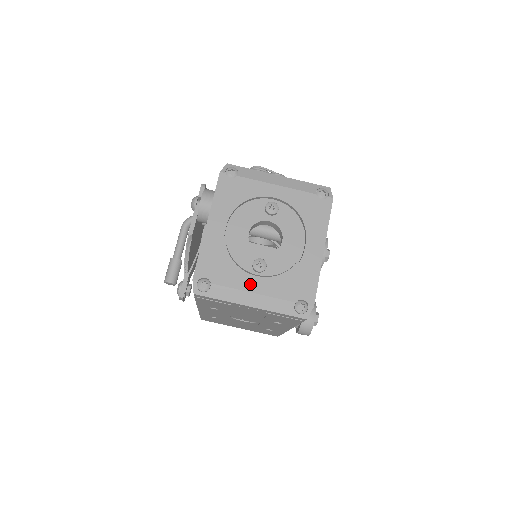
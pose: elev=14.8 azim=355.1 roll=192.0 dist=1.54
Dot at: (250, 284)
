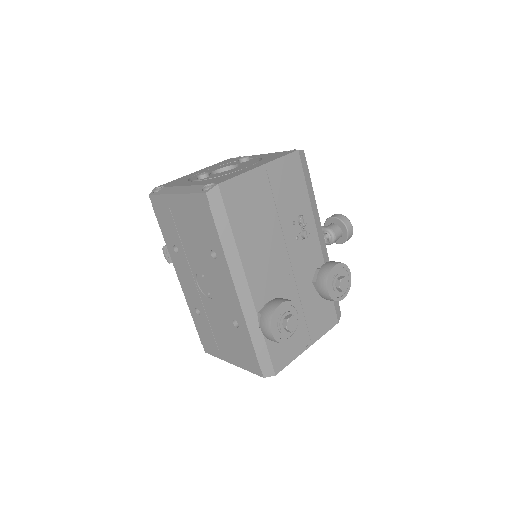
Dot at: (187, 184)
